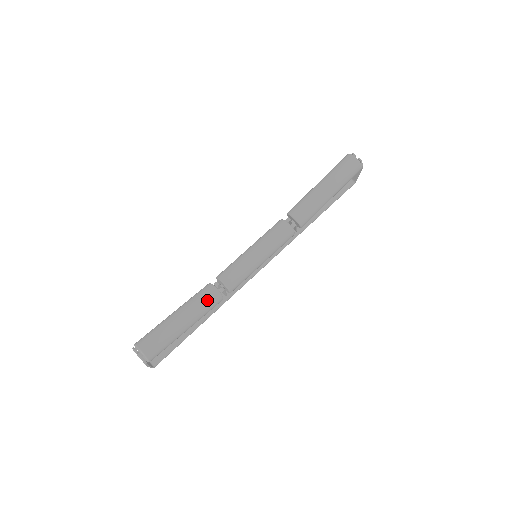
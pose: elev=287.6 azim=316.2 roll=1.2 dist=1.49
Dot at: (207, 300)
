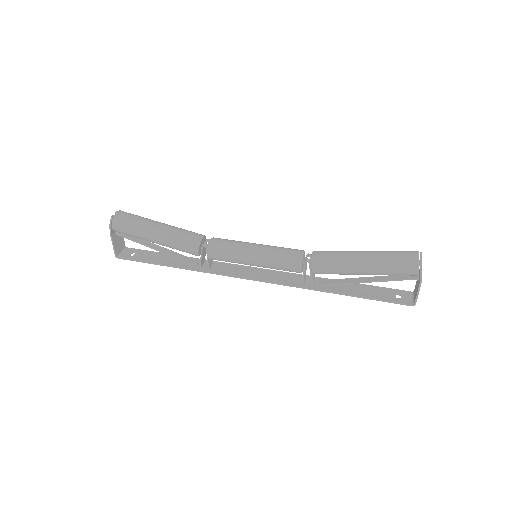
Dot at: (187, 235)
